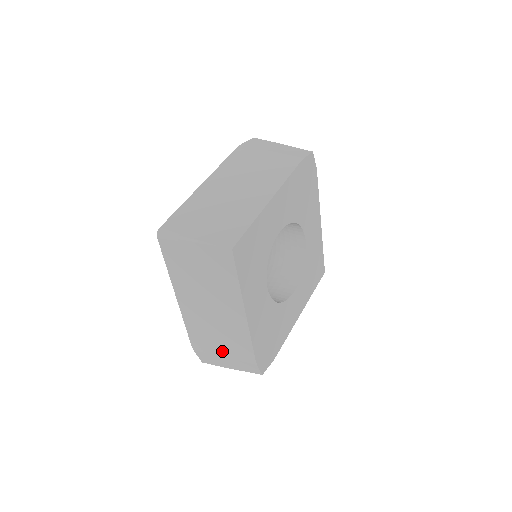
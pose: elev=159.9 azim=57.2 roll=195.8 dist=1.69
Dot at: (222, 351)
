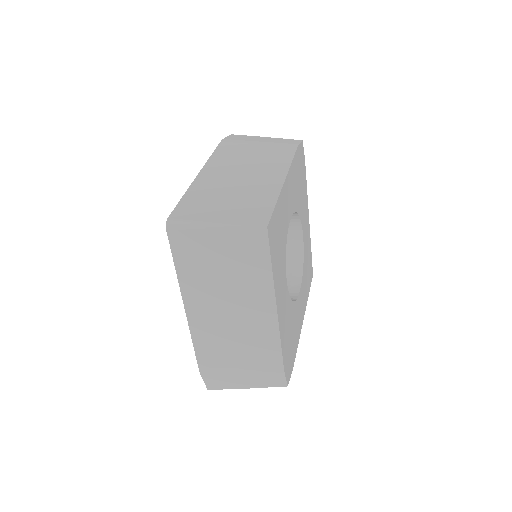
Dot at: (240, 366)
